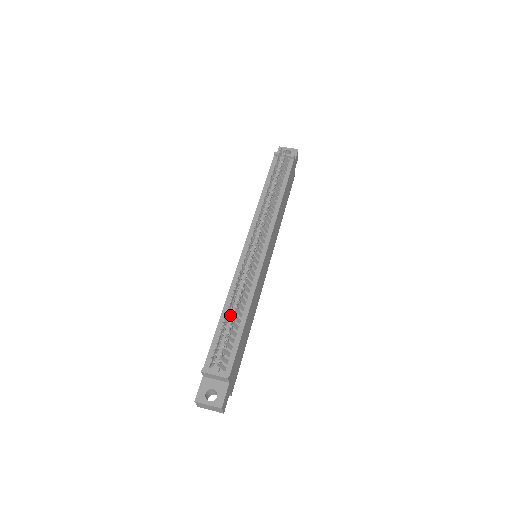
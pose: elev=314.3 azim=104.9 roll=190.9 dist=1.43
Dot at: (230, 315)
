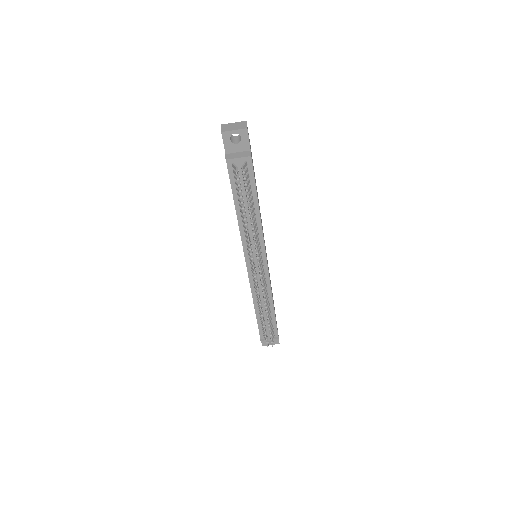
Dot at: occluded
